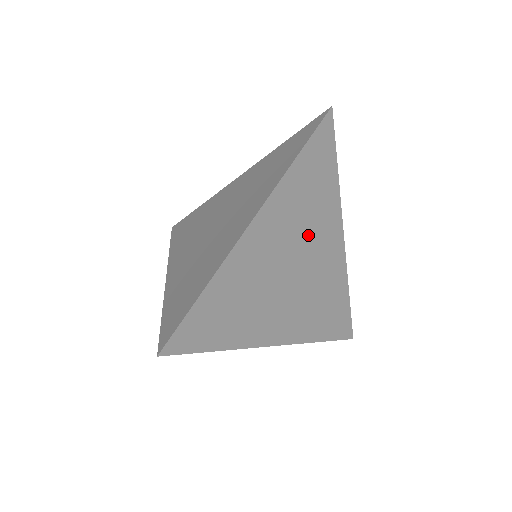
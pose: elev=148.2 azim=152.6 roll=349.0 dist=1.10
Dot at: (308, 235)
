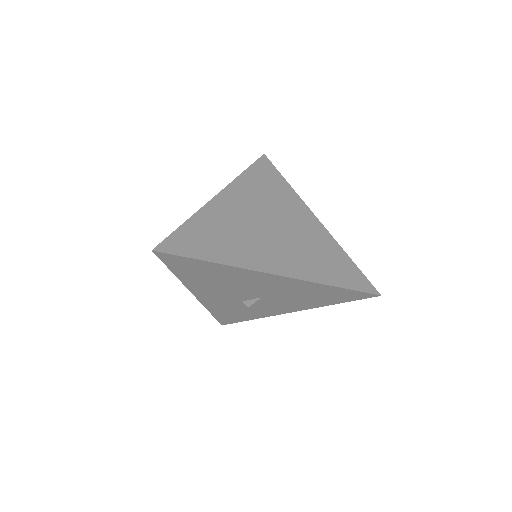
Dot at: (275, 210)
